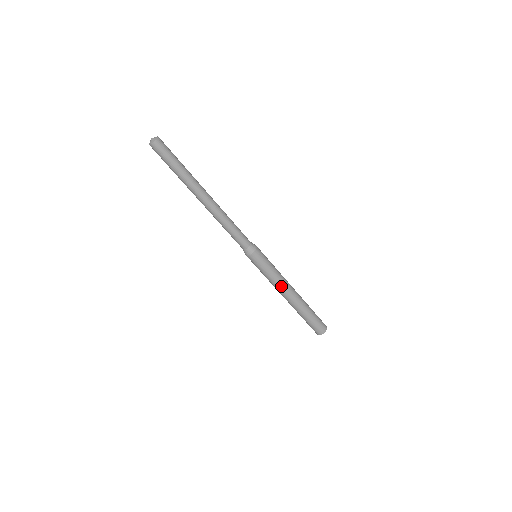
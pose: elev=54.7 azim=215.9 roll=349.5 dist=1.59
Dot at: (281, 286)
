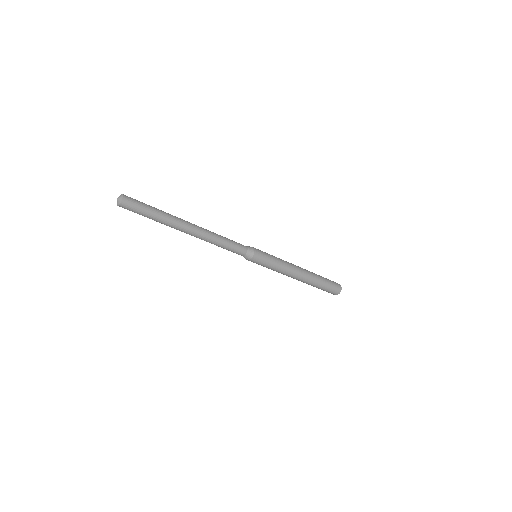
Dot at: (286, 274)
